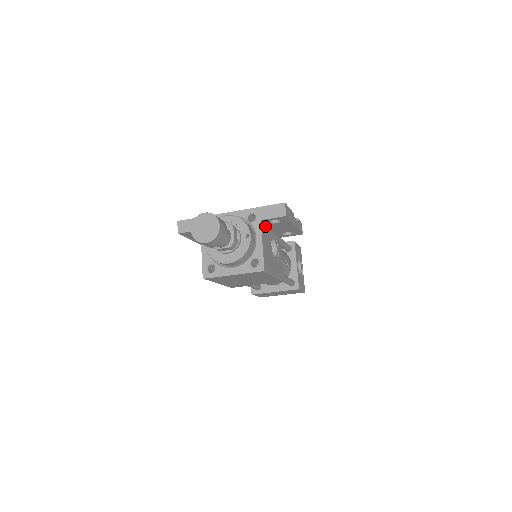
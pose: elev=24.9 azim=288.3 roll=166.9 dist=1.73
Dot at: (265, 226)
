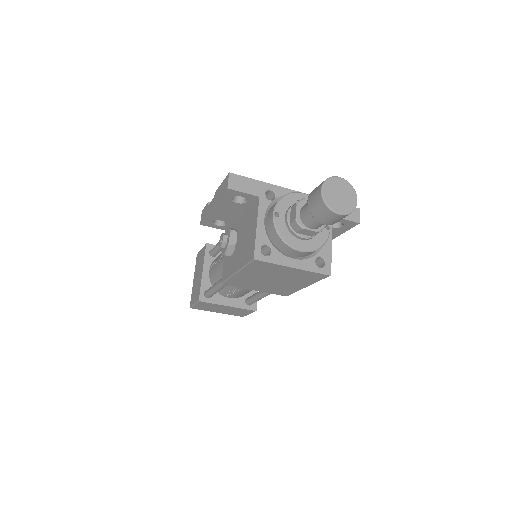
Dot at: occluded
